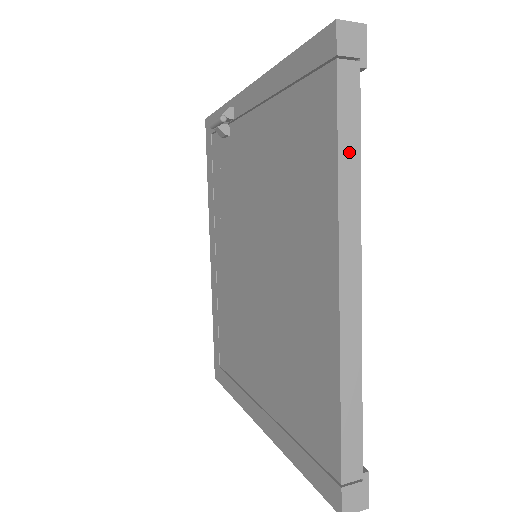
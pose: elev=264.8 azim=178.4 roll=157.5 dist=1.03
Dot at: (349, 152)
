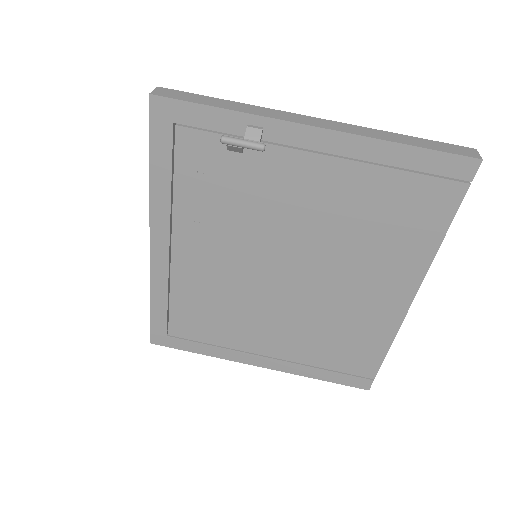
Dot at: occluded
